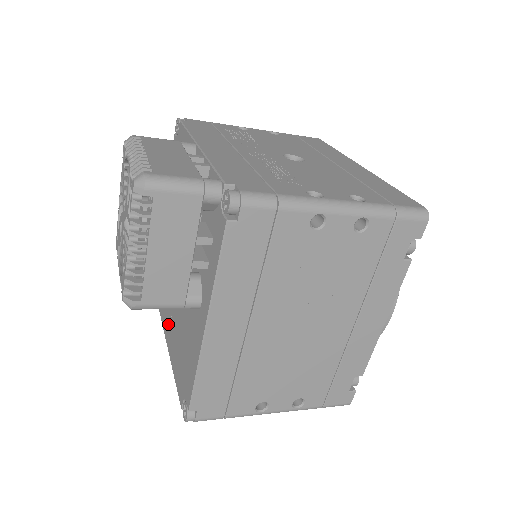
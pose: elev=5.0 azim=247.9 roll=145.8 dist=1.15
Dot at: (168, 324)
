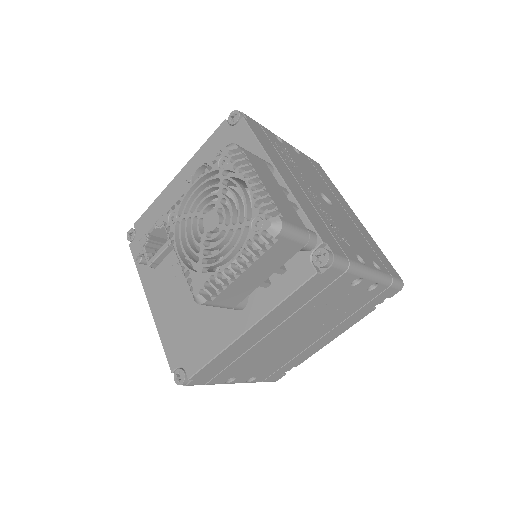
Dot at: (158, 287)
